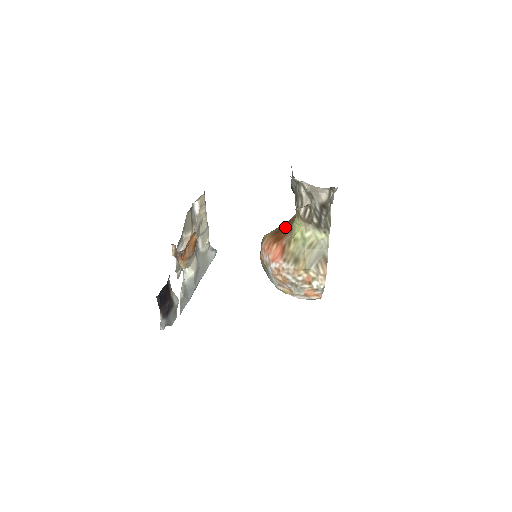
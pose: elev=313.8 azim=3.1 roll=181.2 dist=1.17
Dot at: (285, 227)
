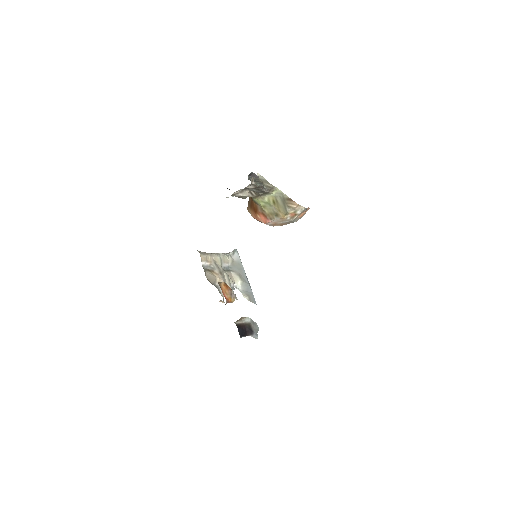
Dot at: (251, 201)
